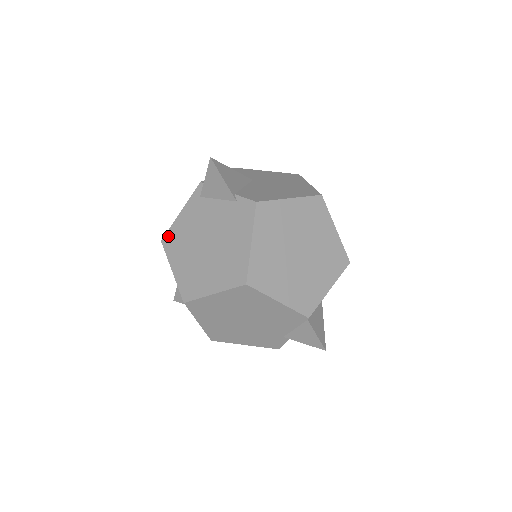
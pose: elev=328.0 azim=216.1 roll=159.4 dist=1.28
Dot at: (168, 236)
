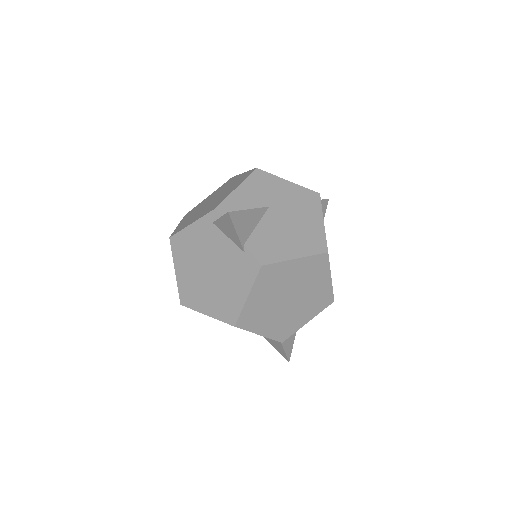
Dot at: (176, 238)
